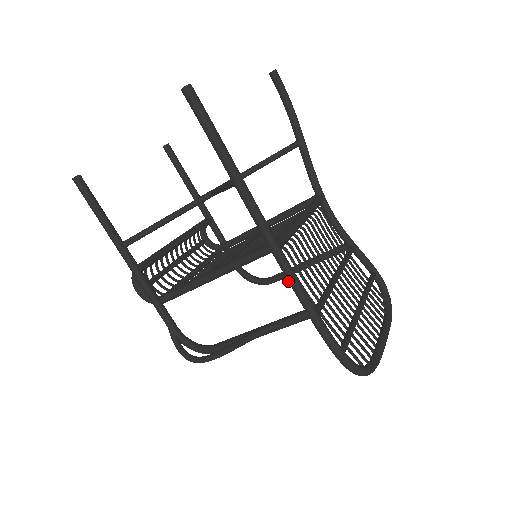
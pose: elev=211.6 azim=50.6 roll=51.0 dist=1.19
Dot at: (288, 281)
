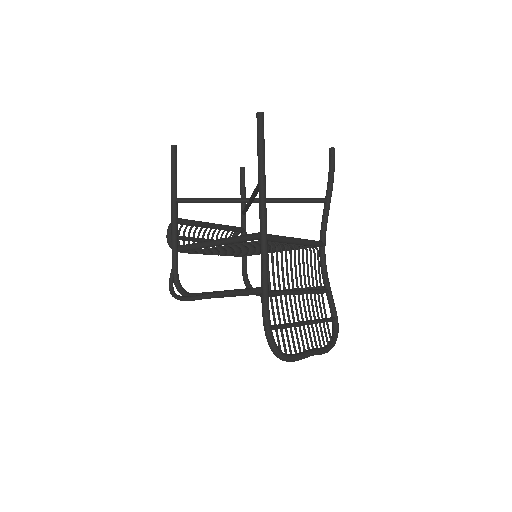
Dot at: (261, 262)
